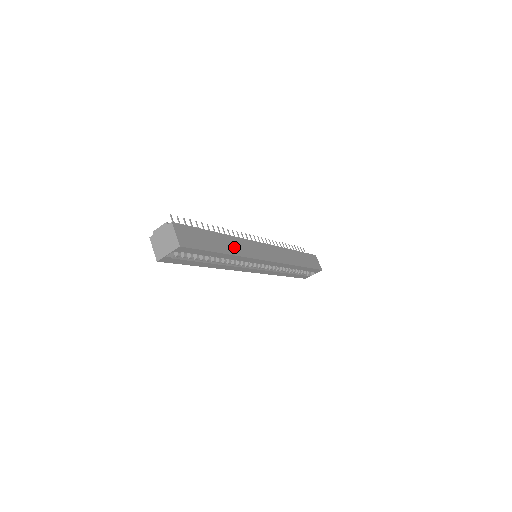
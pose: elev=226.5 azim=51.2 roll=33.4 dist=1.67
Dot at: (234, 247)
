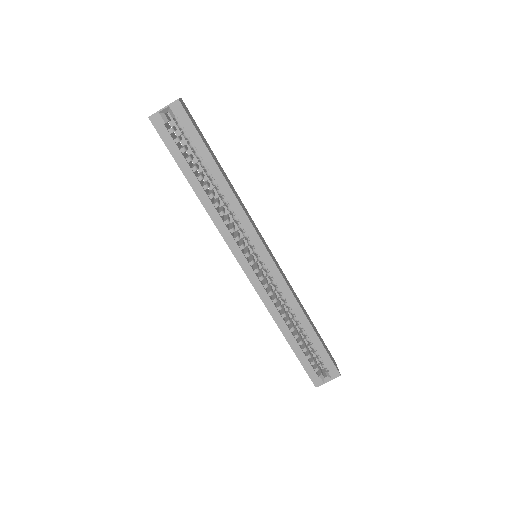
Dot at: (233, 191)
